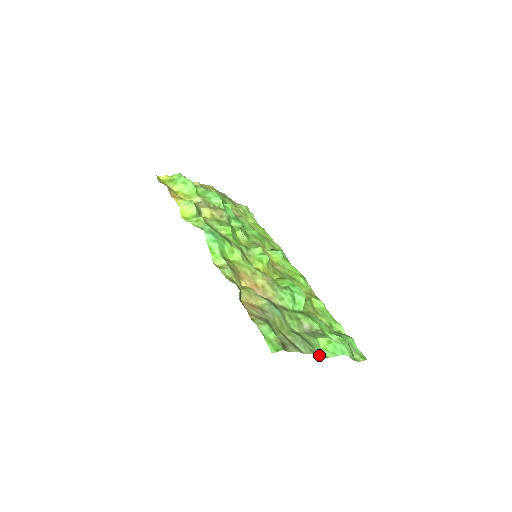
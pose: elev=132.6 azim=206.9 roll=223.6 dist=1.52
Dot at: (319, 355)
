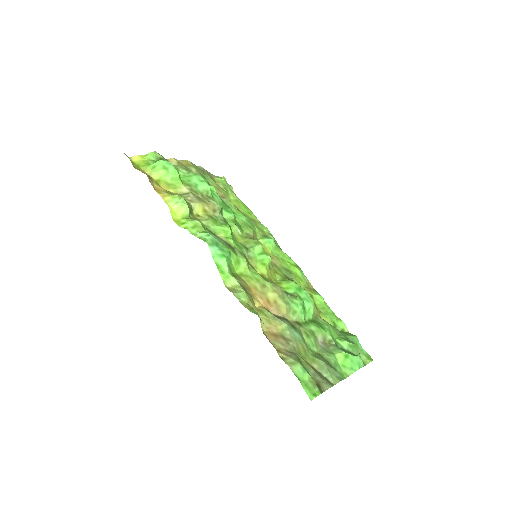
Dot at: (342, 377)
